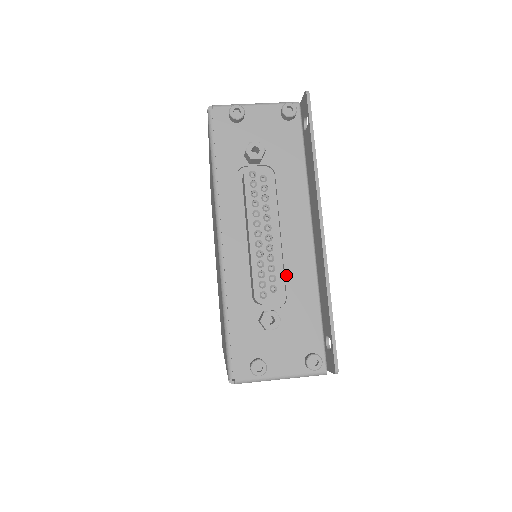
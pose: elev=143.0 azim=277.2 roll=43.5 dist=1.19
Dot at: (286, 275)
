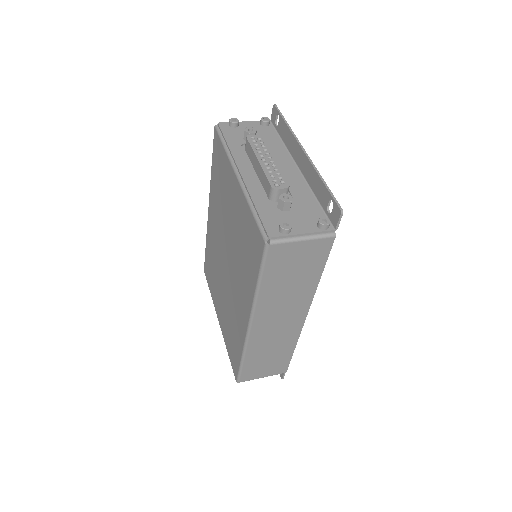
Dot at: occluded
